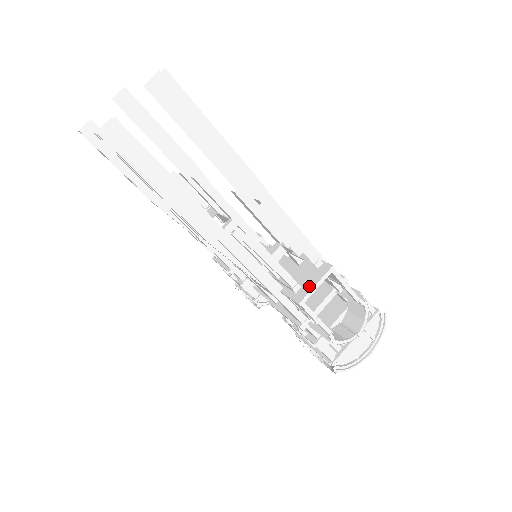
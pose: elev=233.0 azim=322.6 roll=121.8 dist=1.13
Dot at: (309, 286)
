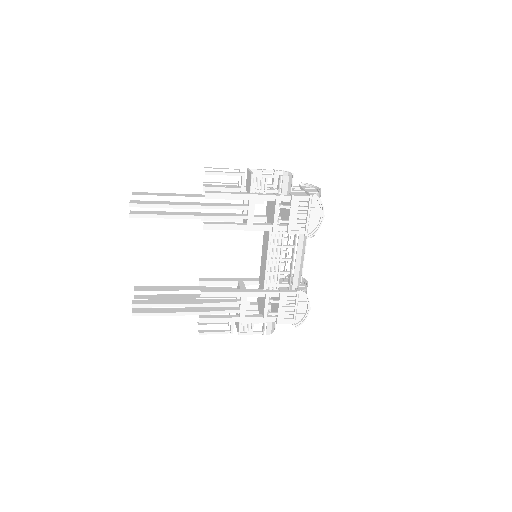
Dot at: (236, 326)
